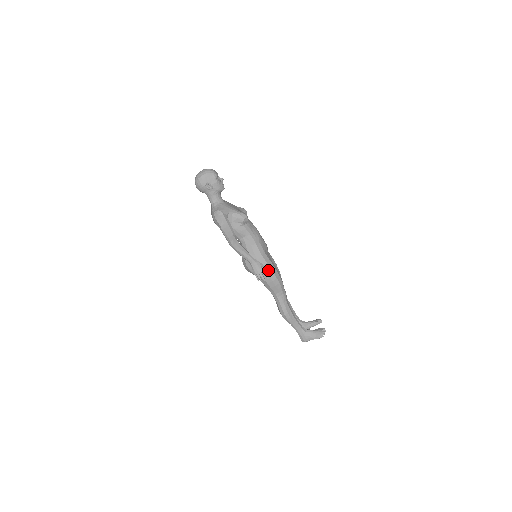
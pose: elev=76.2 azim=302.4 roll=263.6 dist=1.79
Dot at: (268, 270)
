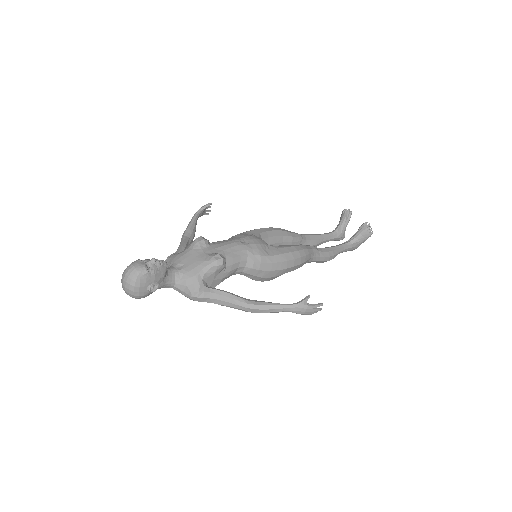
Dot at: (289, 264)
